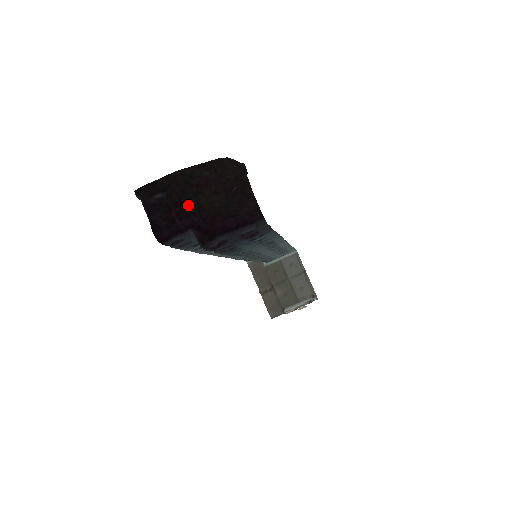
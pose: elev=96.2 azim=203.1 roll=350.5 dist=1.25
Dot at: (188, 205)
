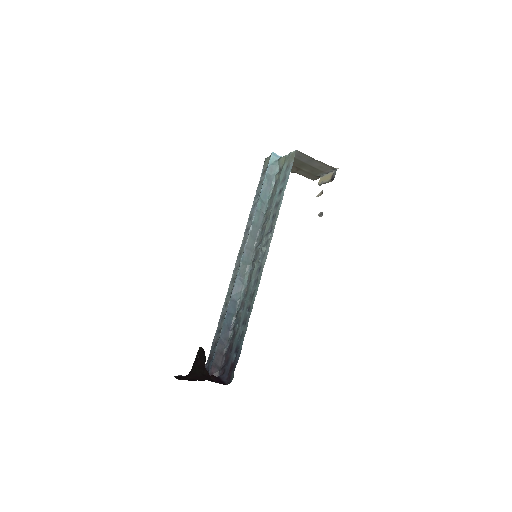
Dot at: occluded
